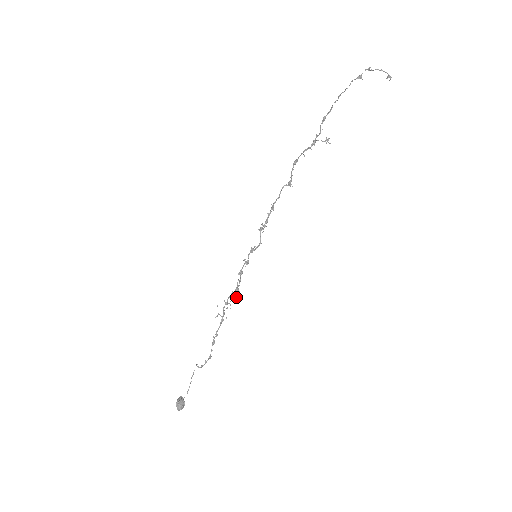
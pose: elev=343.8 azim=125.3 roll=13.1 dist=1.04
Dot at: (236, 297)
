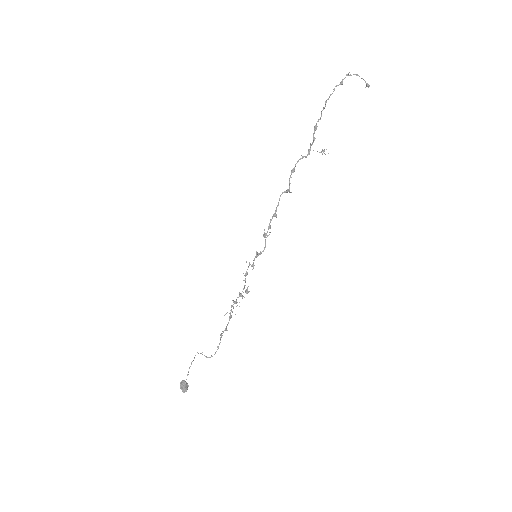
Dot at: (243, 296)
